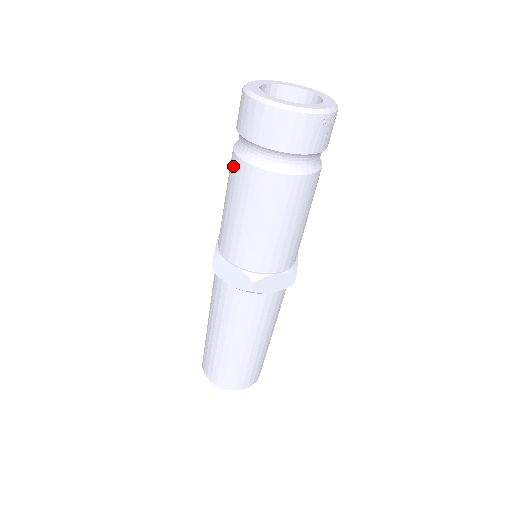
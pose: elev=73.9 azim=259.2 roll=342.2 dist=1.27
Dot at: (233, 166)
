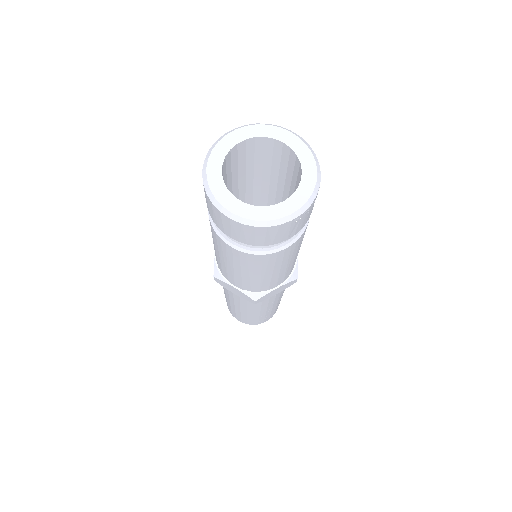
Dot at: (212, 230)
